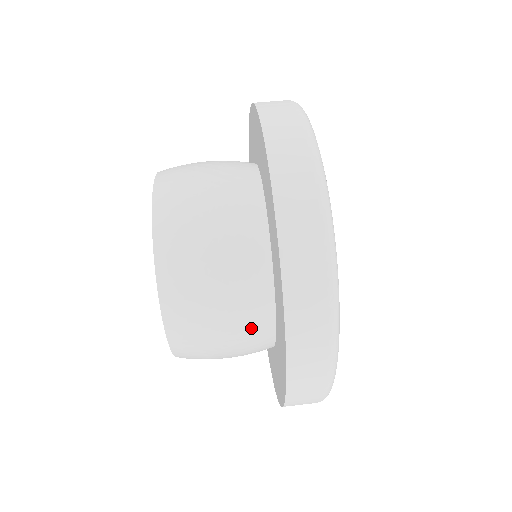
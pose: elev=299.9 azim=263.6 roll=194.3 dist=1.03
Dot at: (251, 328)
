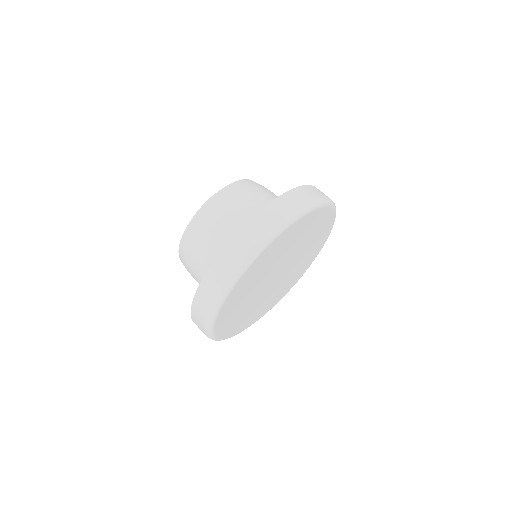
Dot at: occluded
